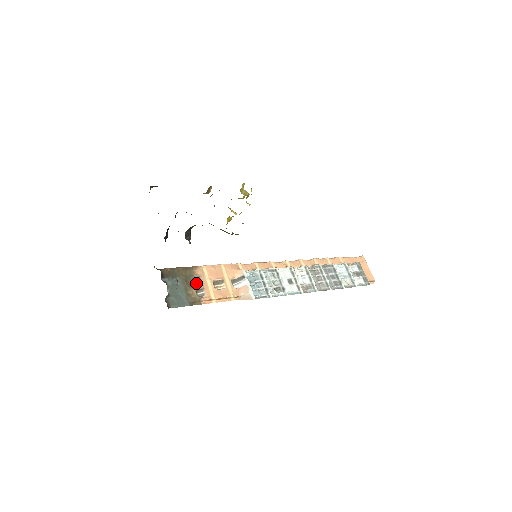
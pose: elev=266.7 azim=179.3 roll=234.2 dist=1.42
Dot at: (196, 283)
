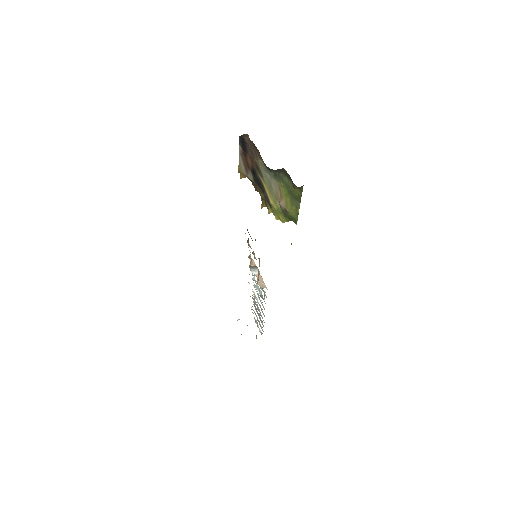
Dot at: (249, 245)
